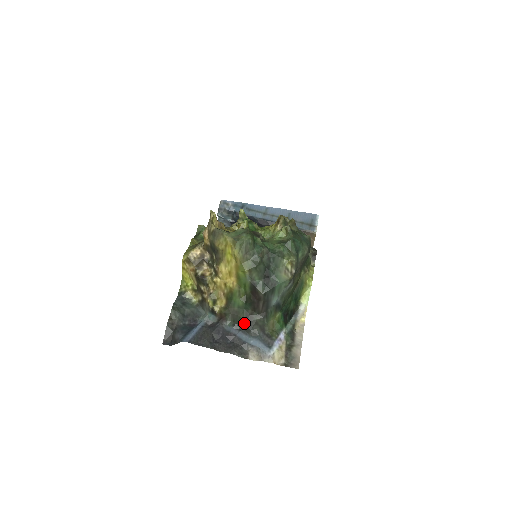
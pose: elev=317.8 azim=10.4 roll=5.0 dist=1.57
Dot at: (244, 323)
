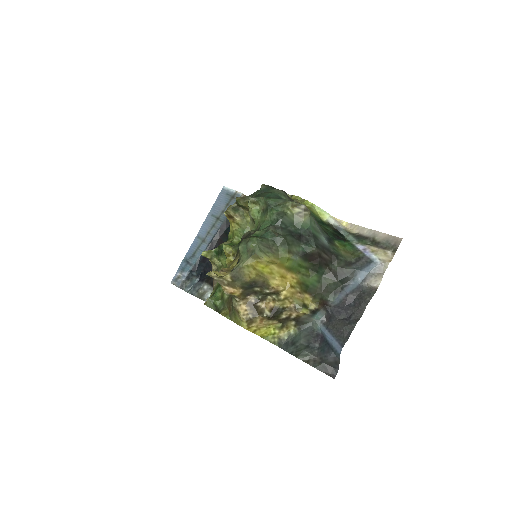
Dot at: (337, 281)
